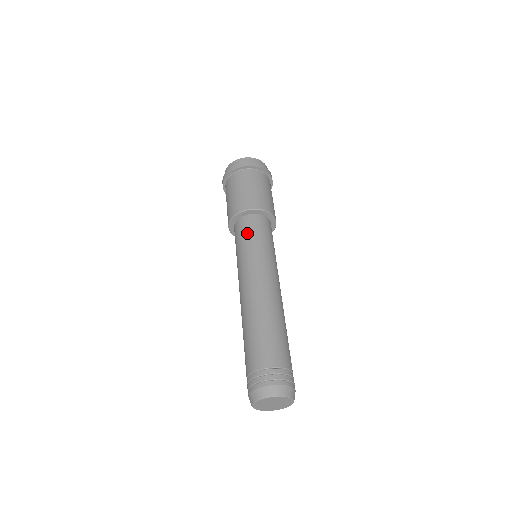
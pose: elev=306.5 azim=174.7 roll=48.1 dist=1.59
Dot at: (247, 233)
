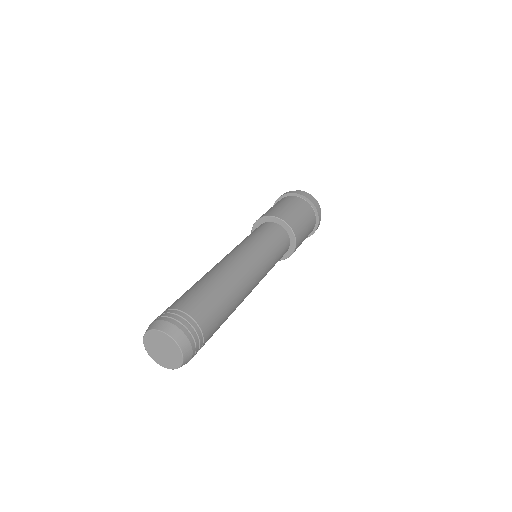
Dot at: (268, 233)
